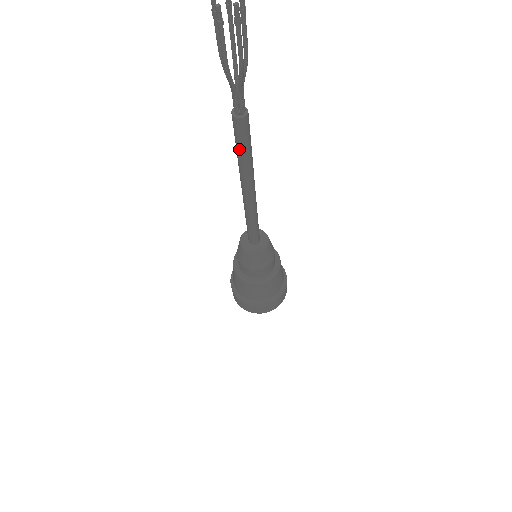
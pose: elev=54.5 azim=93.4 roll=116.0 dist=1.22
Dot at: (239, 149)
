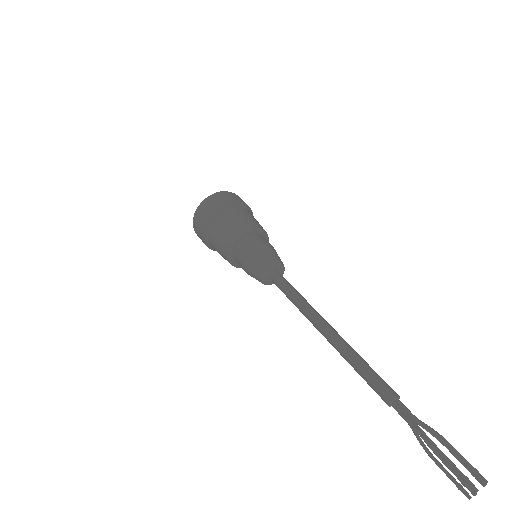
Dot at: (362, 377)
